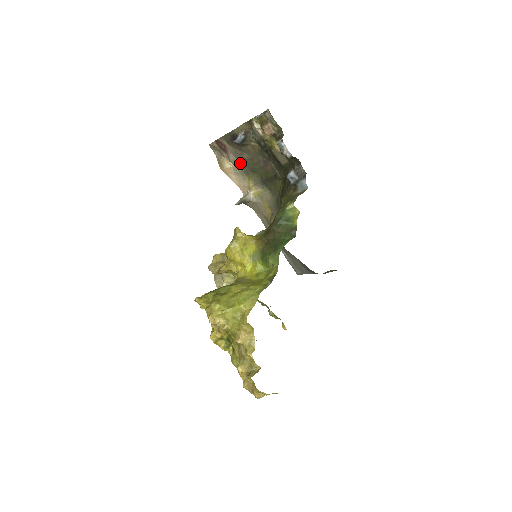
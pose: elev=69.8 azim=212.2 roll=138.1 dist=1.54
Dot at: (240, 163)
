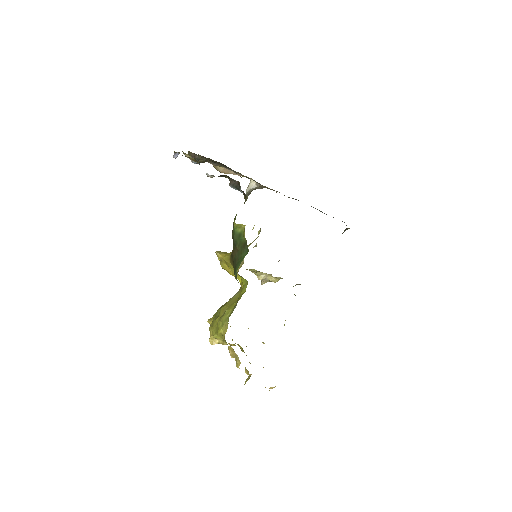
Dot at: occluded
